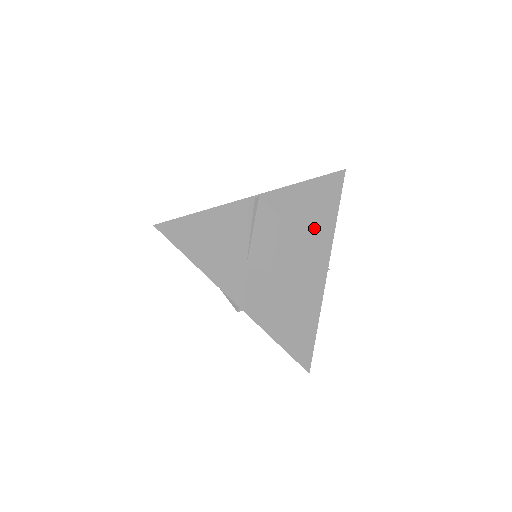
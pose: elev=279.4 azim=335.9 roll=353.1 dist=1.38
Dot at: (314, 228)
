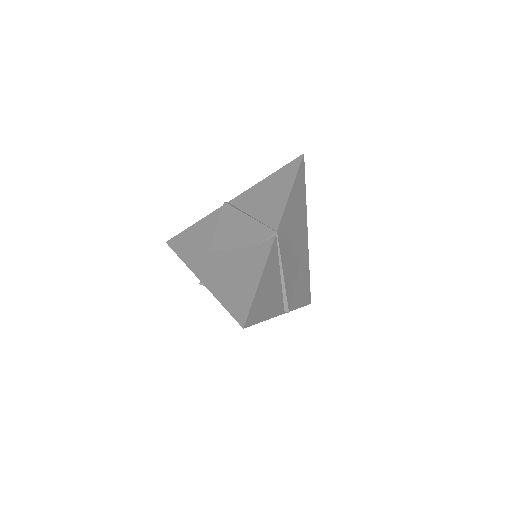
Dot at: (268, 206)
